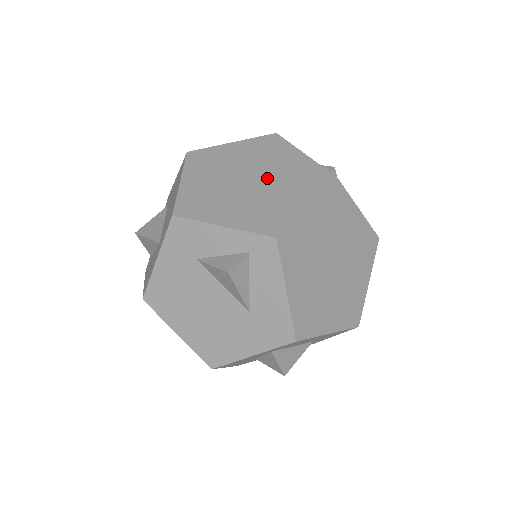
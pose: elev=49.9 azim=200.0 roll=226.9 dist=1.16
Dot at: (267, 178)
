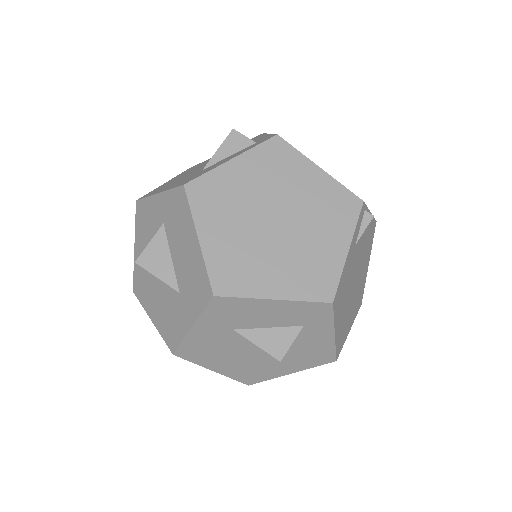
Dot at: occluded
